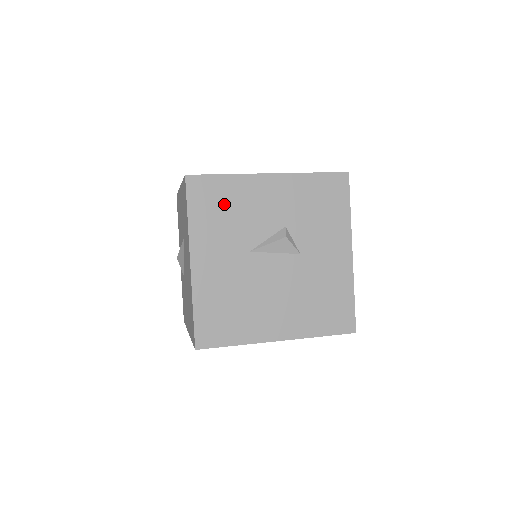
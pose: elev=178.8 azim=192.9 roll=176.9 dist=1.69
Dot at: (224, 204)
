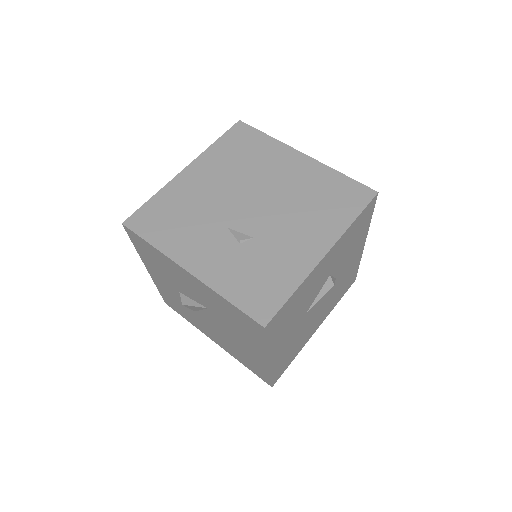
Dot at: (292, 310)
